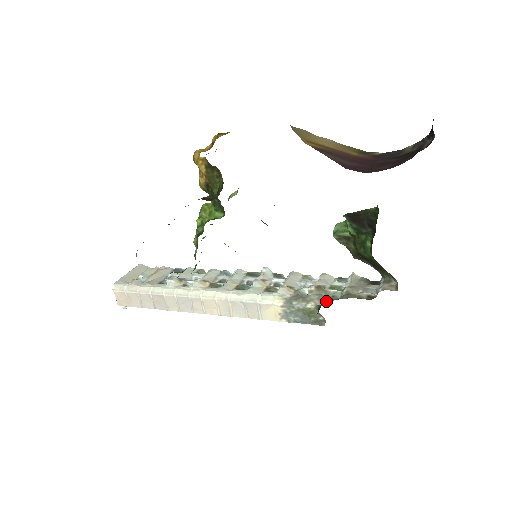
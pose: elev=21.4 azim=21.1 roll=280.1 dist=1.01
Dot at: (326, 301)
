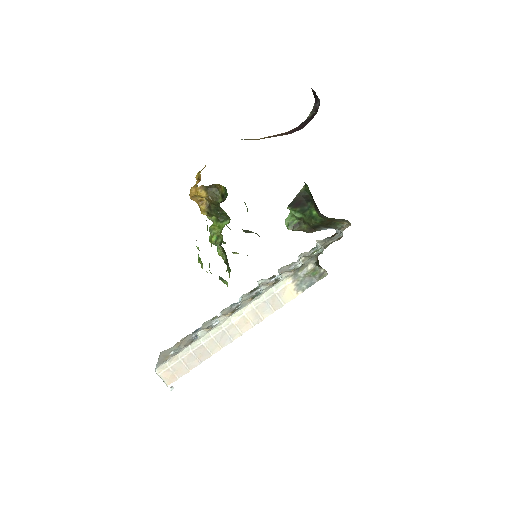
Dot at: (317, 256)
